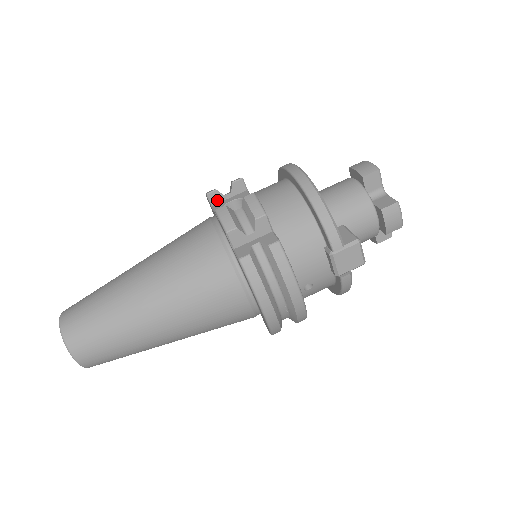
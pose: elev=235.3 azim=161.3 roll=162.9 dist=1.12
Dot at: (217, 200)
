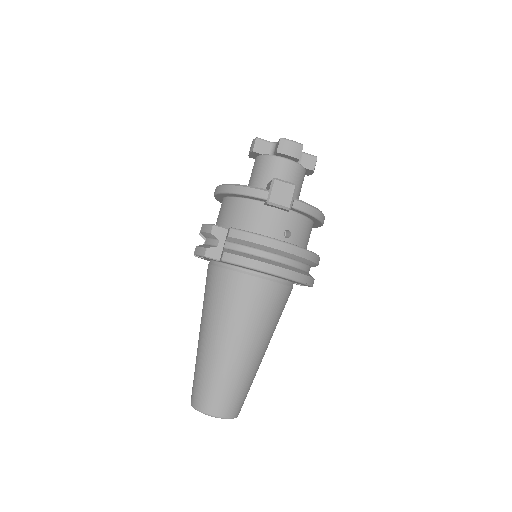
Dot at: occluded
